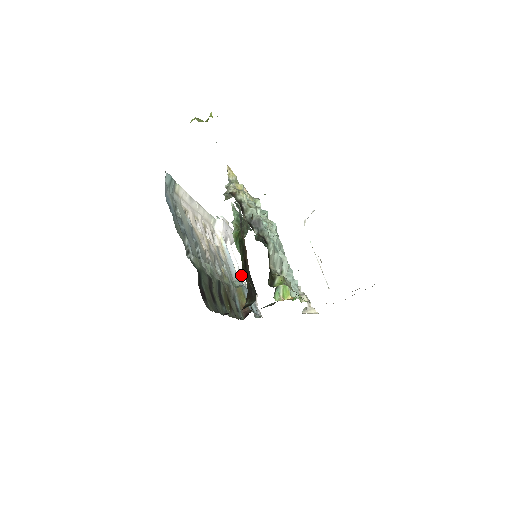
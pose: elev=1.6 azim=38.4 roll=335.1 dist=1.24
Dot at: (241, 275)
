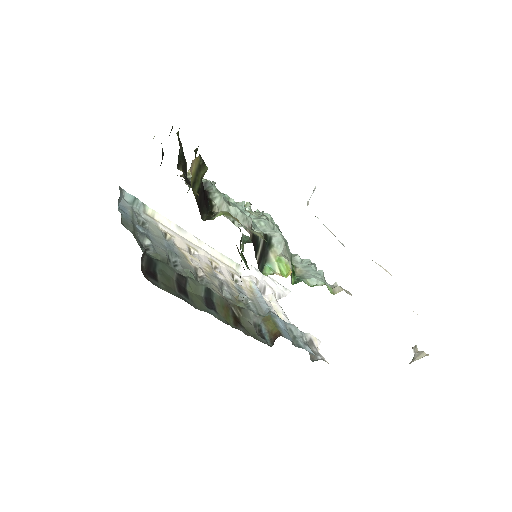
Dot at: (286, 318)
